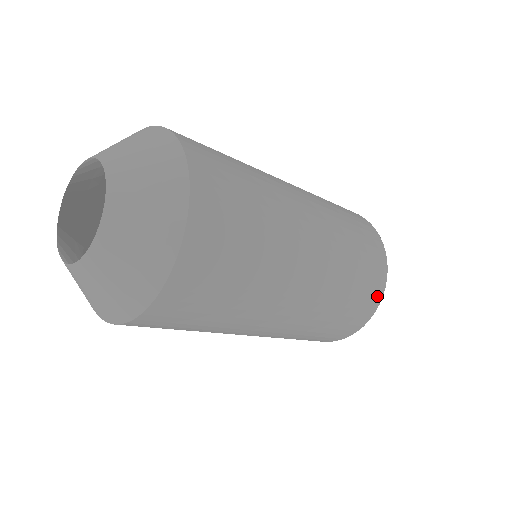
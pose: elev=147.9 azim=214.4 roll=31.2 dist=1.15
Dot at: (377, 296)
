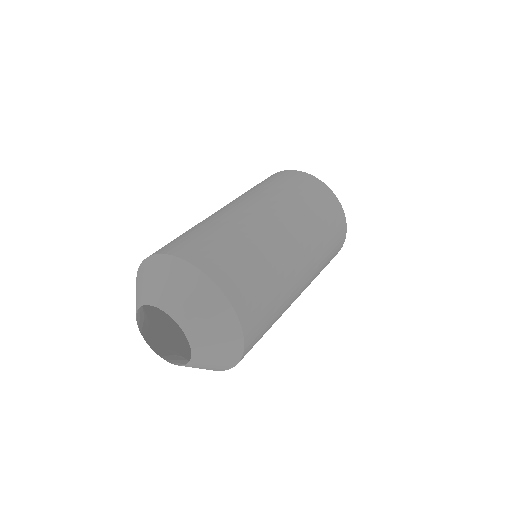
Dot at: (343, 234)
